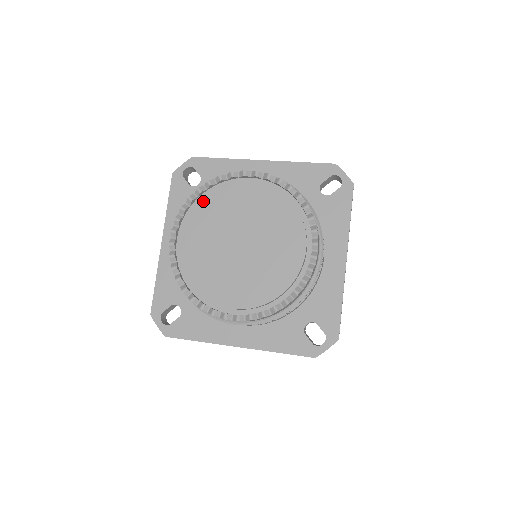
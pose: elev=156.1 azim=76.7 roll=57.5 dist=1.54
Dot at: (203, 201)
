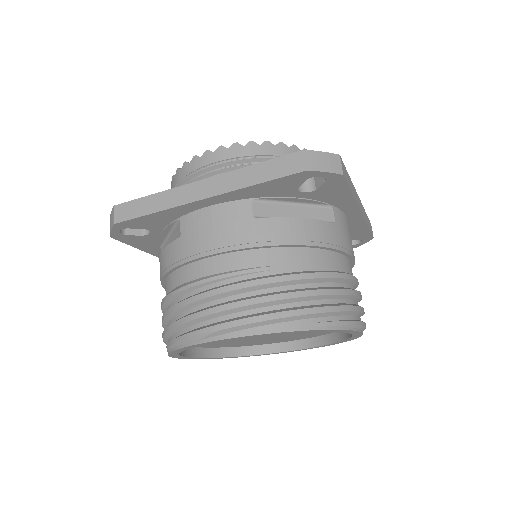
Dot at: occluded
